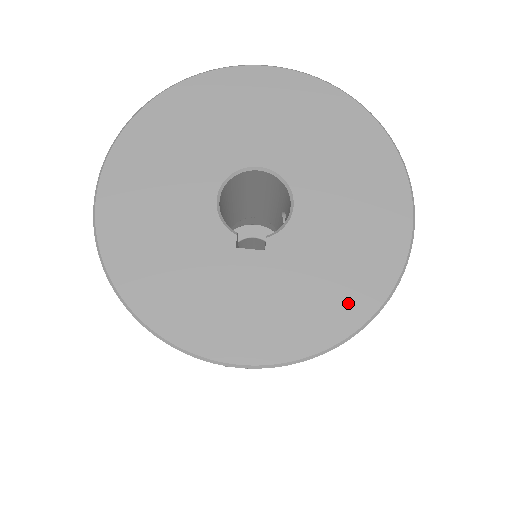
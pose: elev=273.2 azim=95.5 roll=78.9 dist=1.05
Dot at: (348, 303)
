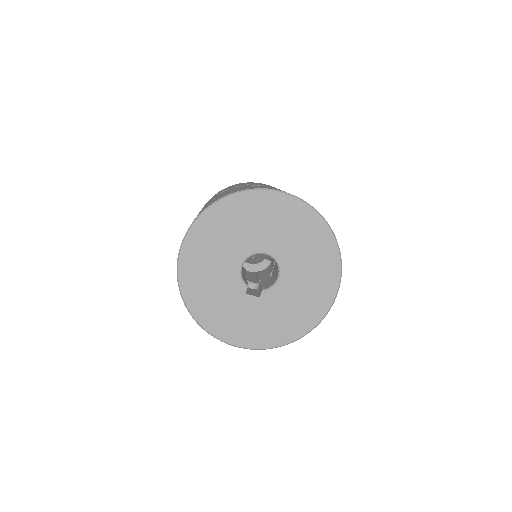
Dot at: (292, 329)
